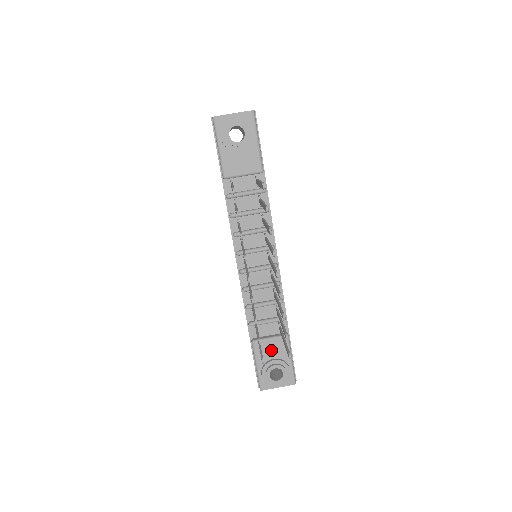
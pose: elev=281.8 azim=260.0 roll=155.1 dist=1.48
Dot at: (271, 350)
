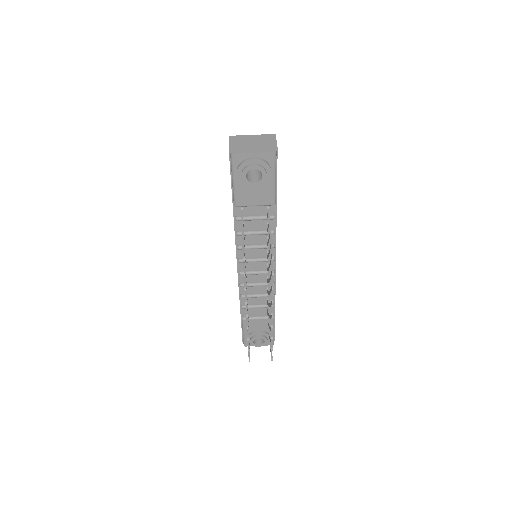
Dot at: (257, 325)
